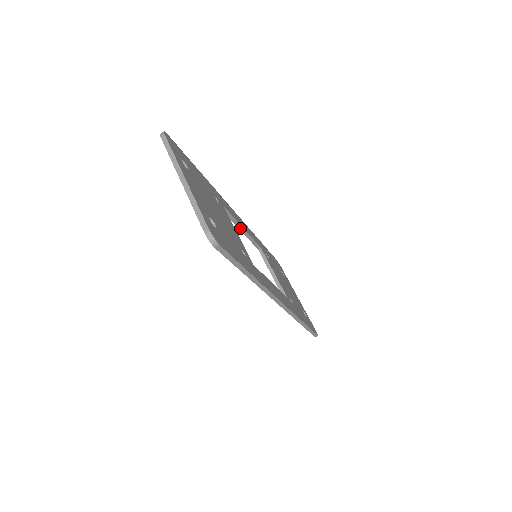
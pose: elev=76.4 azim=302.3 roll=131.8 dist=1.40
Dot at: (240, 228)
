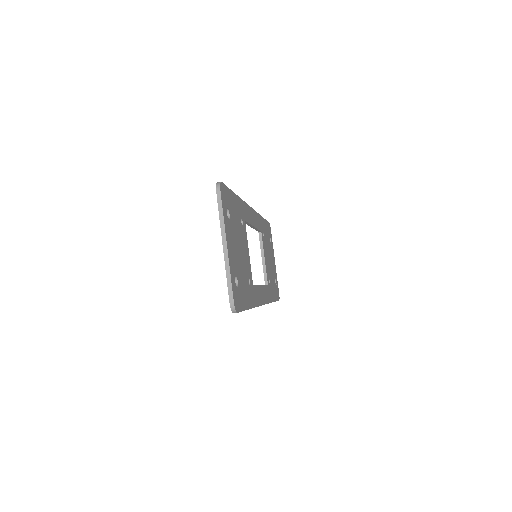
Dot at: (251, 226)
